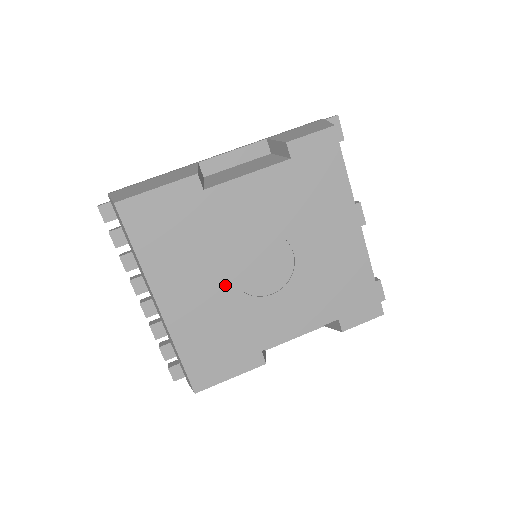
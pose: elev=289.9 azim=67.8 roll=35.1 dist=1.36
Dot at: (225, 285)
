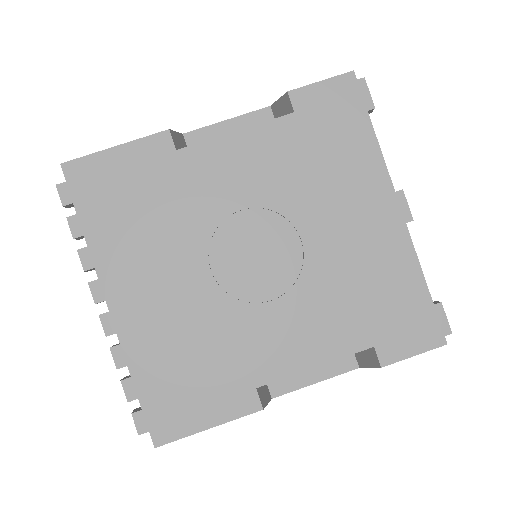
Dot at: (203, 282)
